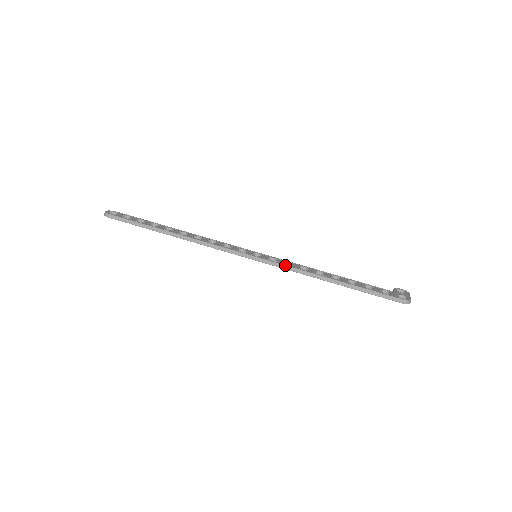
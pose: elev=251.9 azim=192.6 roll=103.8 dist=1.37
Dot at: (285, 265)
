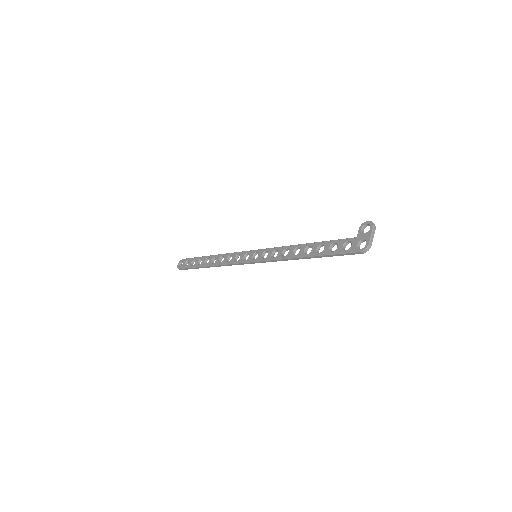
Dot at: (271, 260)
